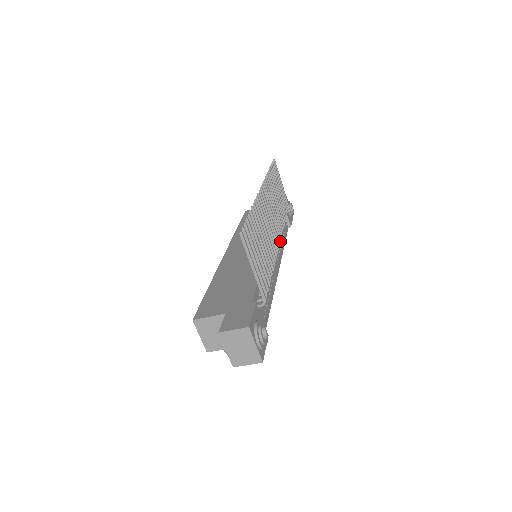
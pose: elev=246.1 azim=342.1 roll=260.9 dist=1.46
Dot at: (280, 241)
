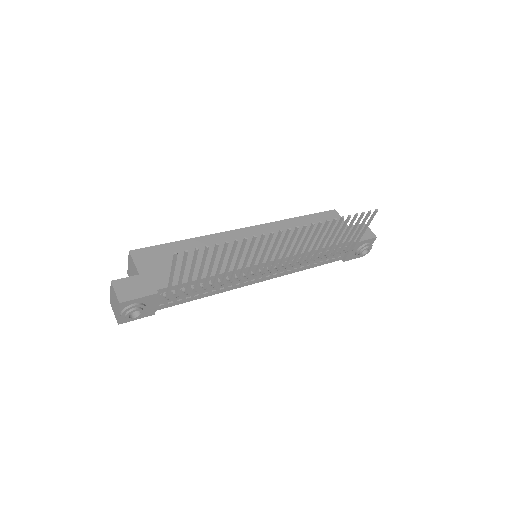
Dot at: (277, 270)
